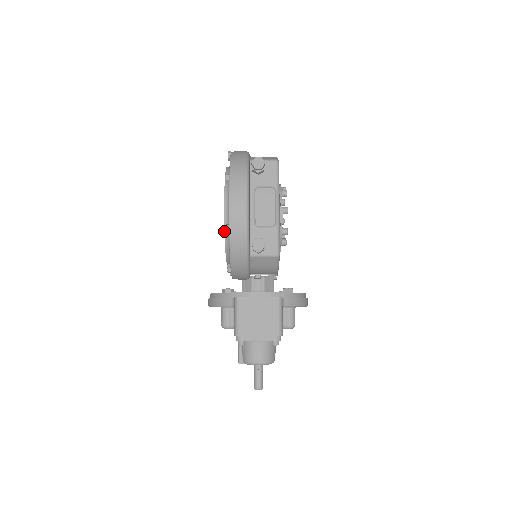
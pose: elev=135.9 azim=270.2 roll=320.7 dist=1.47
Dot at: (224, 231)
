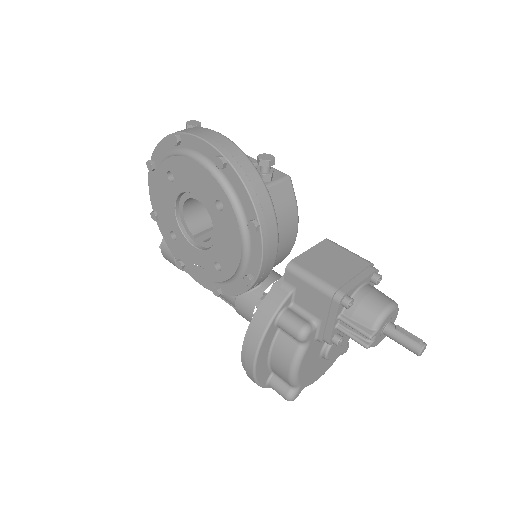
Dot at: (216, 180)
